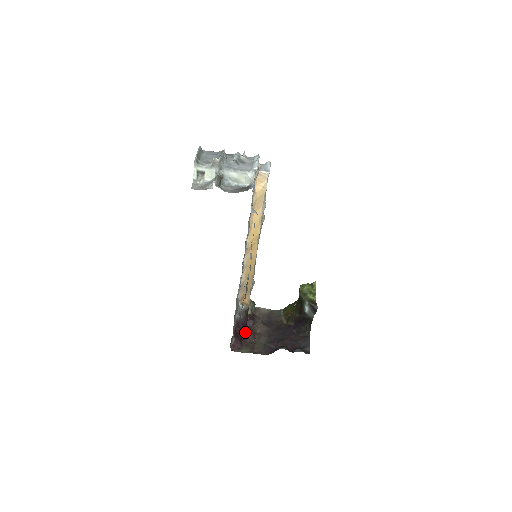
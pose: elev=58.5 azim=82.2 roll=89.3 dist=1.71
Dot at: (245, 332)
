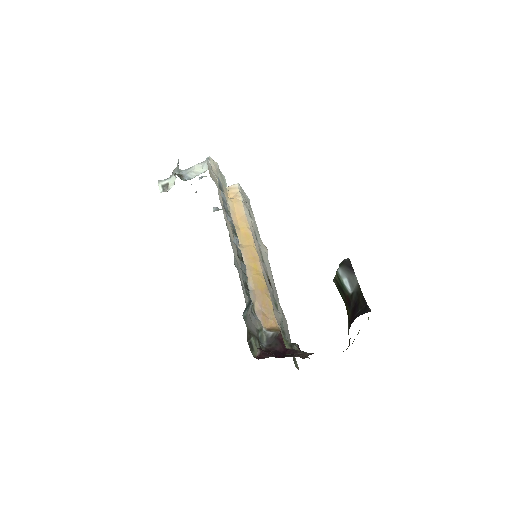
Dot at: (282, 357)
